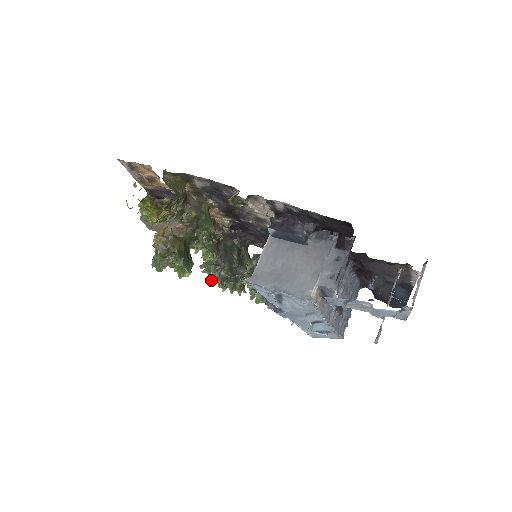
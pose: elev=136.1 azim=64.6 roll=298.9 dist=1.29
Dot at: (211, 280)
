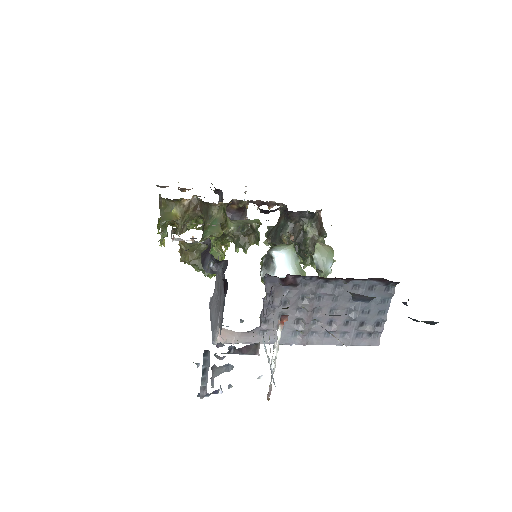
Dot at: occluded
